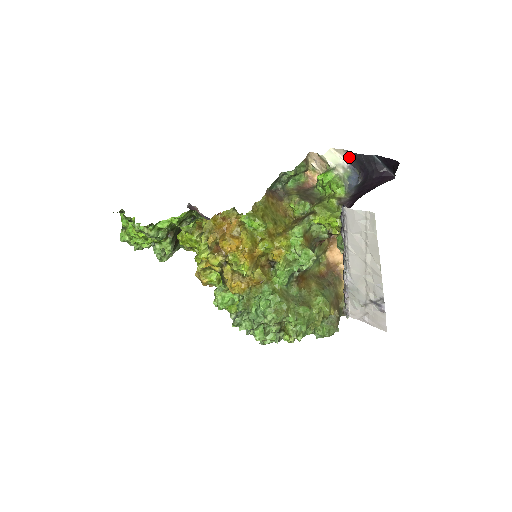
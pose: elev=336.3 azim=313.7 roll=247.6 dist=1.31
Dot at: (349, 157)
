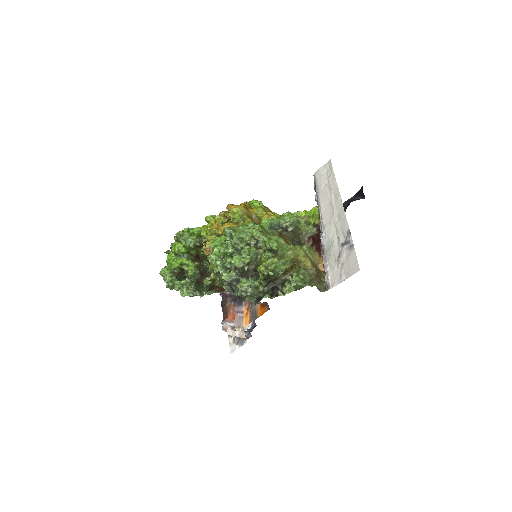
Dot at: occluded
